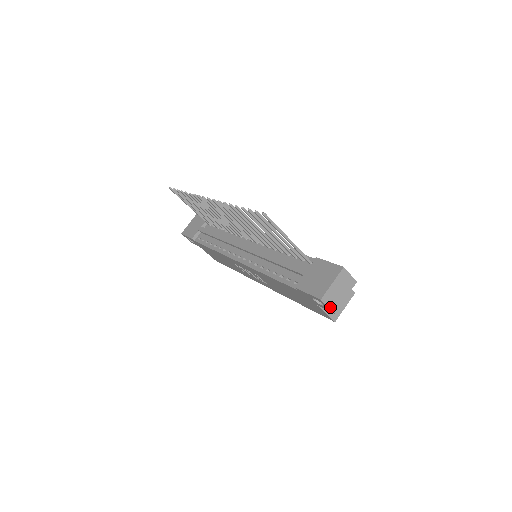
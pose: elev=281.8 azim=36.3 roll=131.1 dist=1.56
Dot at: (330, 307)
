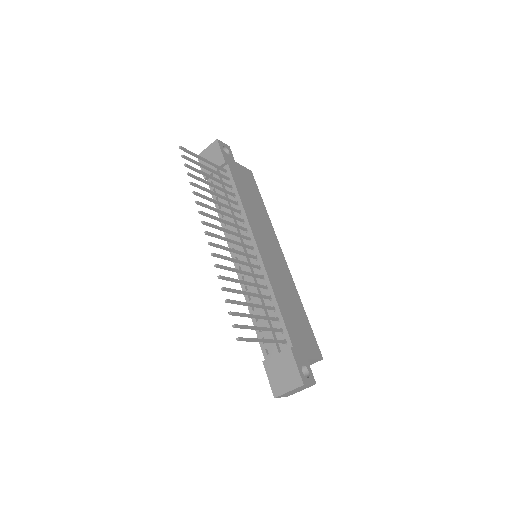
Dot at: occluded
